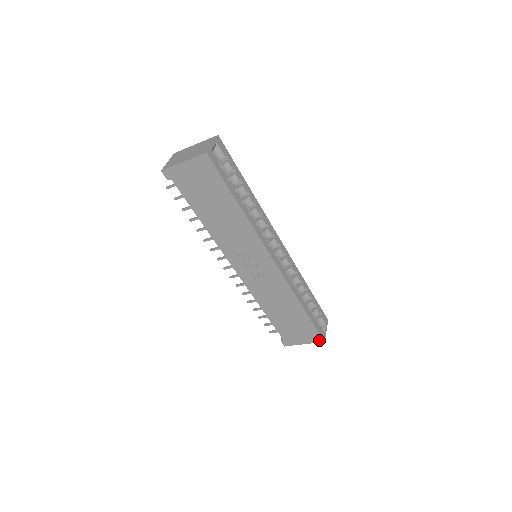
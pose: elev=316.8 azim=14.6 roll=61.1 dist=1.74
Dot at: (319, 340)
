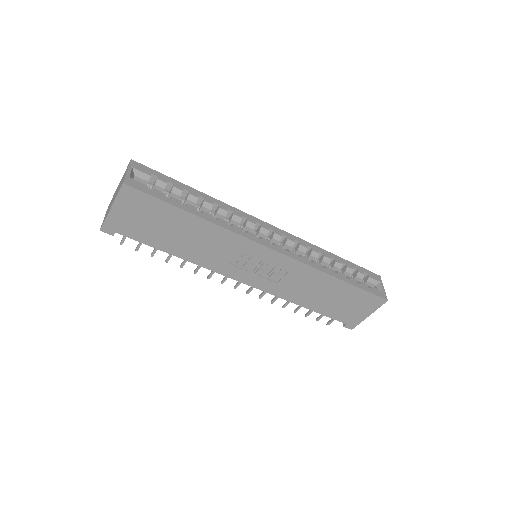
Dot at: (381, 302)
